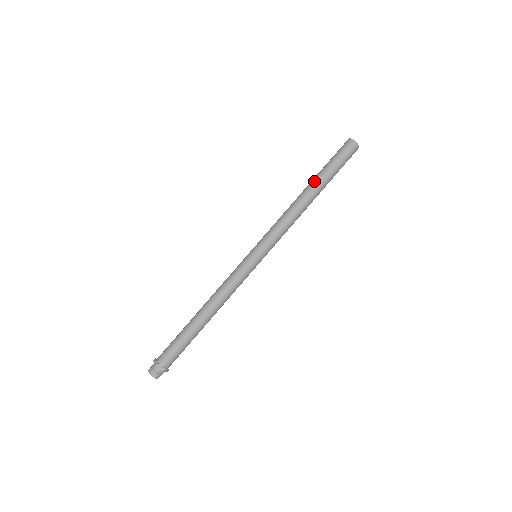
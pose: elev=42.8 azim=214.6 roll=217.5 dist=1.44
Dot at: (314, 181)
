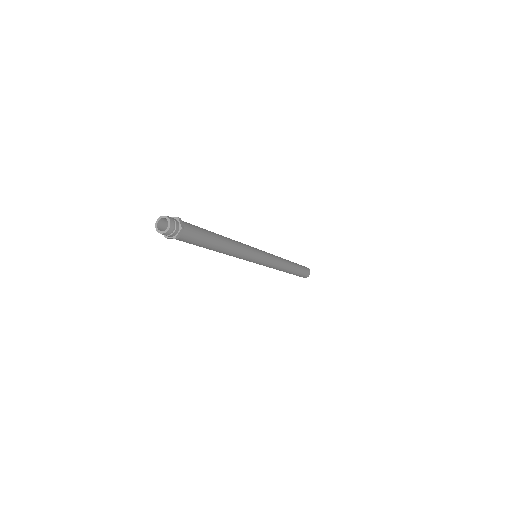
Dot at: occluded
